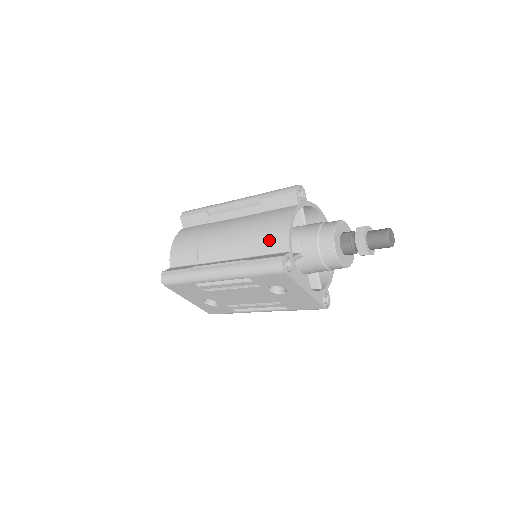
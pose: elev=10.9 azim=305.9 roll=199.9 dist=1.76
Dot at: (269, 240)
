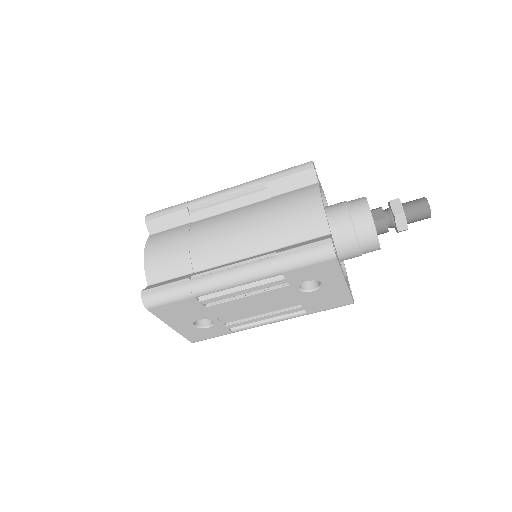
Dot at: (299, 225)
